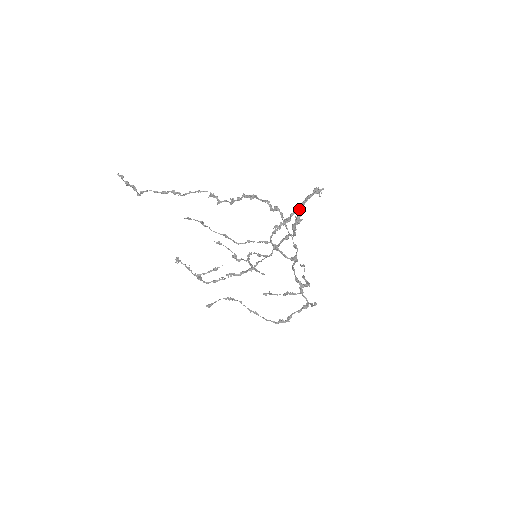
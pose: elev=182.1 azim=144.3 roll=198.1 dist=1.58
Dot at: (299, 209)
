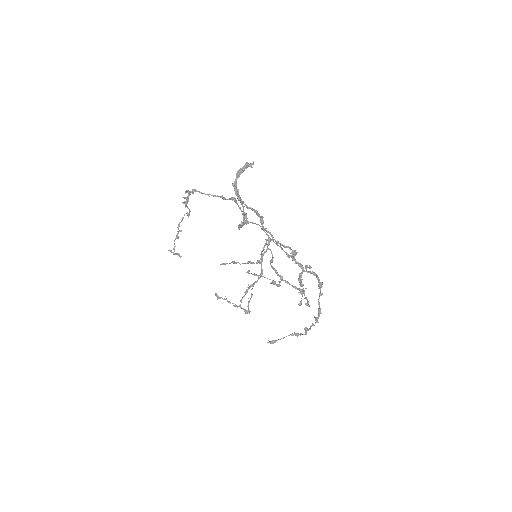
Dot at: (234, 183)
